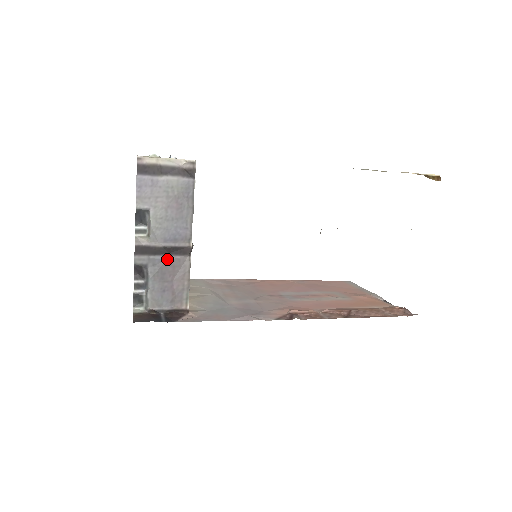
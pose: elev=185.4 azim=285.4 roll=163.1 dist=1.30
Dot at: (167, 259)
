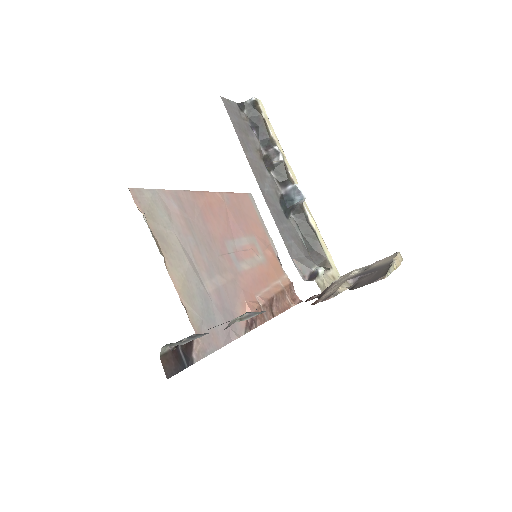
Dot at: occluded
